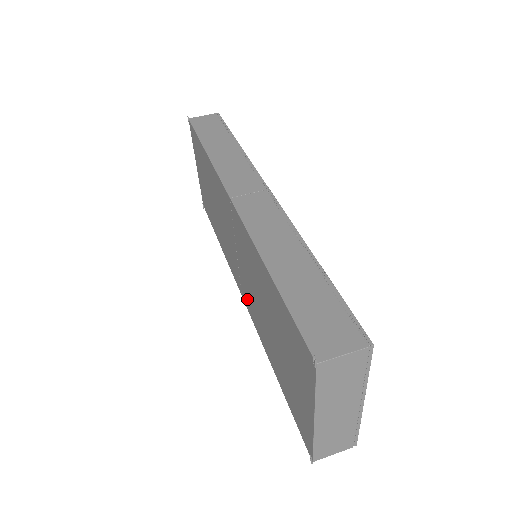
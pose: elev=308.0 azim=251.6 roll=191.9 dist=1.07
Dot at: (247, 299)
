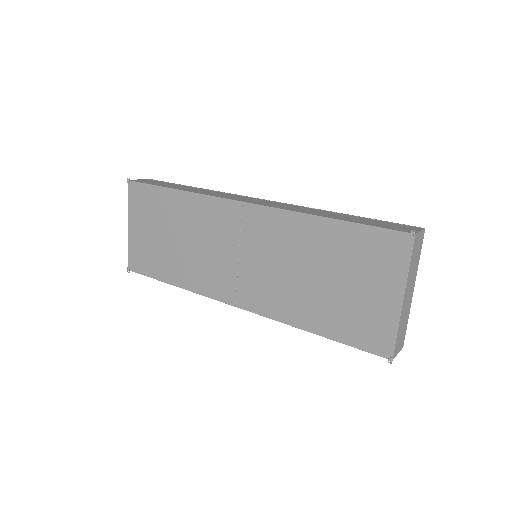
Dot at: (254, 296)
